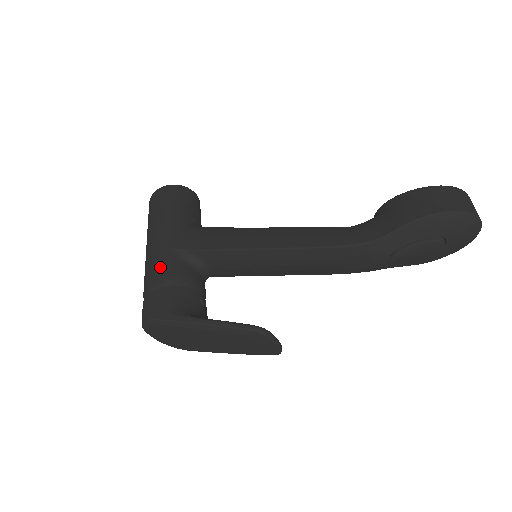
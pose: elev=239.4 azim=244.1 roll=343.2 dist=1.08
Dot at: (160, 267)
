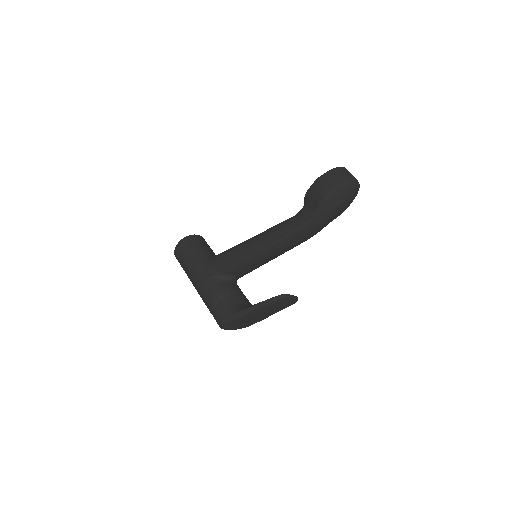
Dot at: (210, 292)
